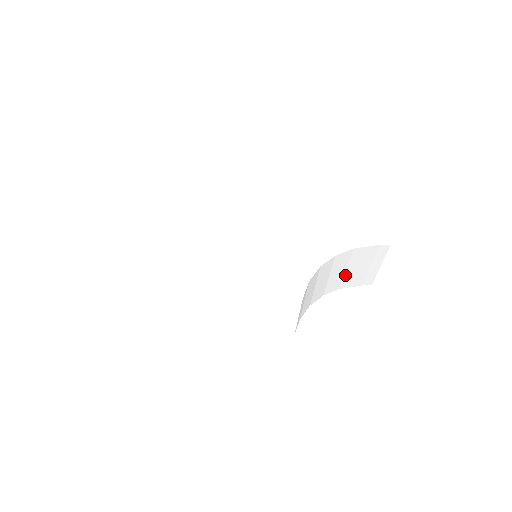
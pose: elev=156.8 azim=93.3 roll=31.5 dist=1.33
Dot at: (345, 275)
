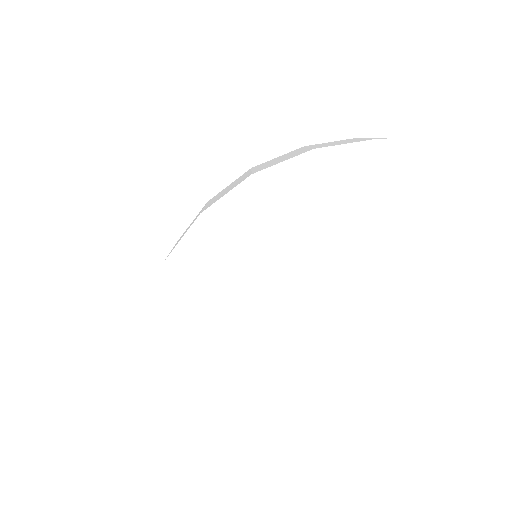
Dot at: occluded
